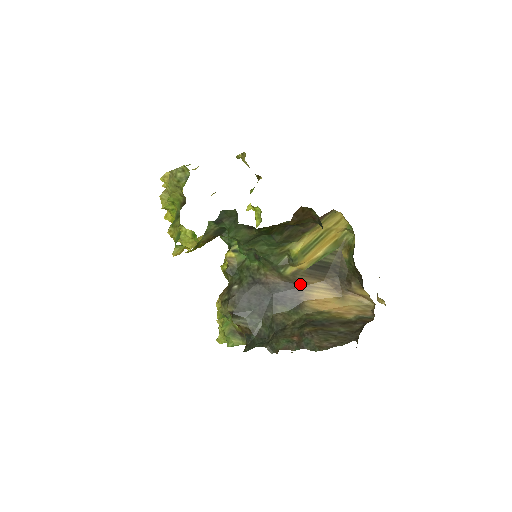
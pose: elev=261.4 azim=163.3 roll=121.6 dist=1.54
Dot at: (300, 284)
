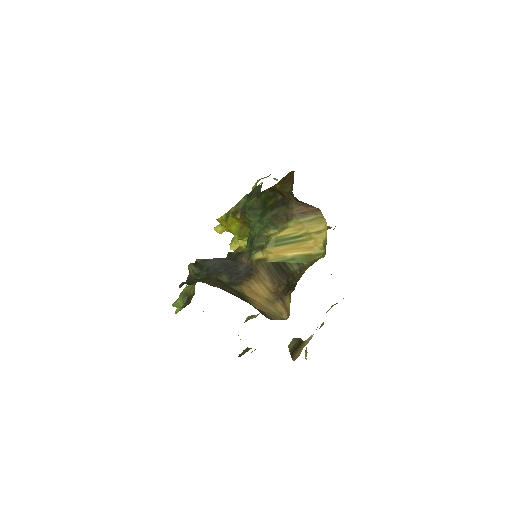
Dot at: (255, 273)
